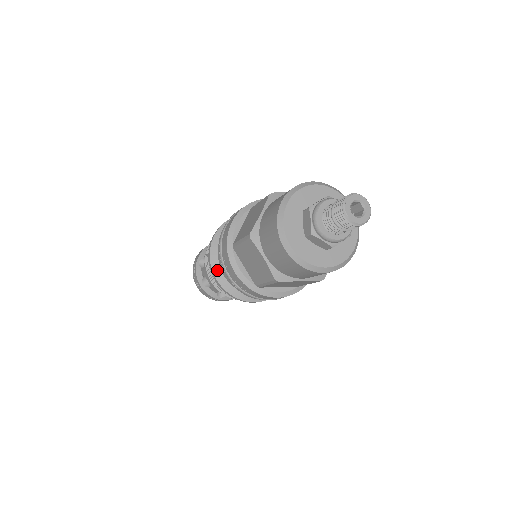
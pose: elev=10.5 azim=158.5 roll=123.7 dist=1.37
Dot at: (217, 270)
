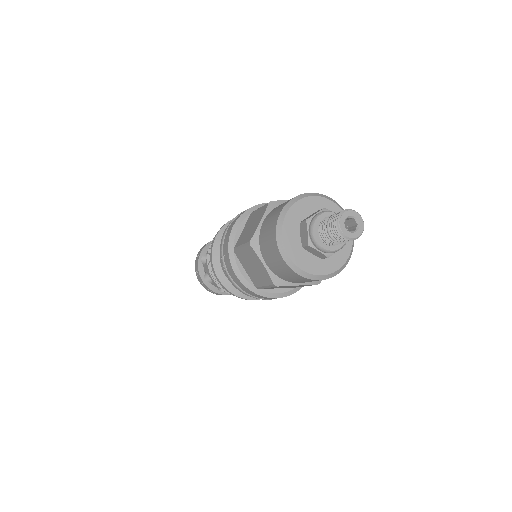
Dot at: (219, 270)
